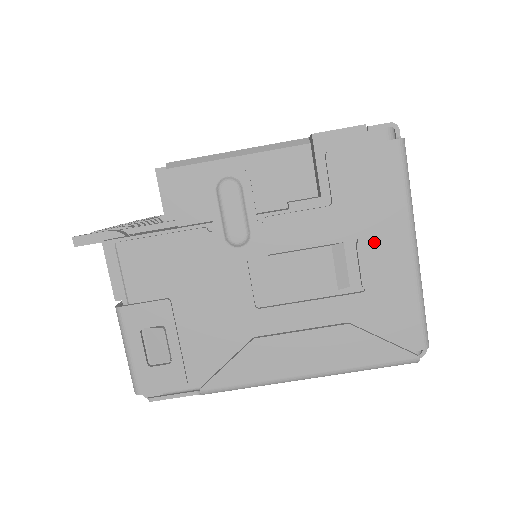
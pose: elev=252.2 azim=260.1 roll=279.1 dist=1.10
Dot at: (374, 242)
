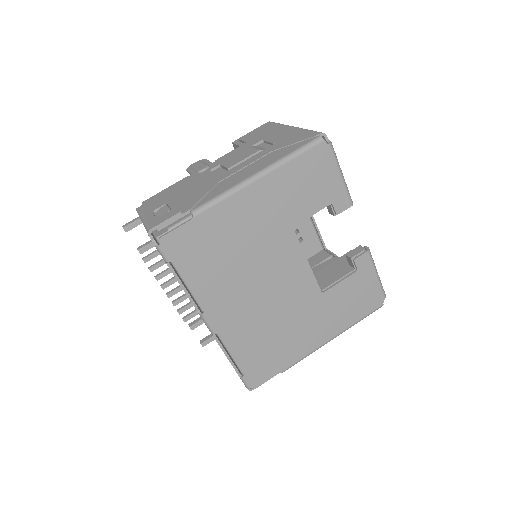
Dot at: (271, 136)
